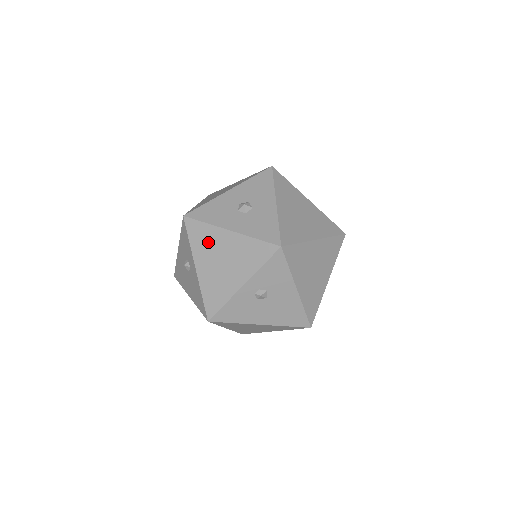
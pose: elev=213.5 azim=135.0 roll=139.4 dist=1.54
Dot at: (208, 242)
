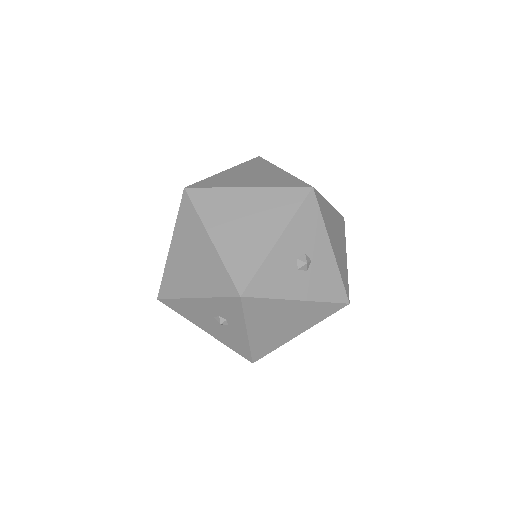
Dot at: (269, 313)
